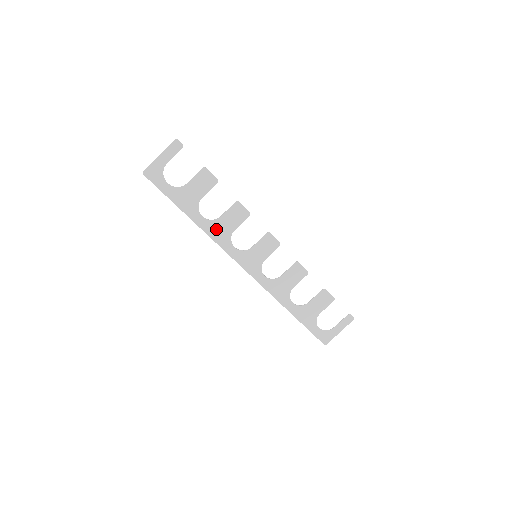
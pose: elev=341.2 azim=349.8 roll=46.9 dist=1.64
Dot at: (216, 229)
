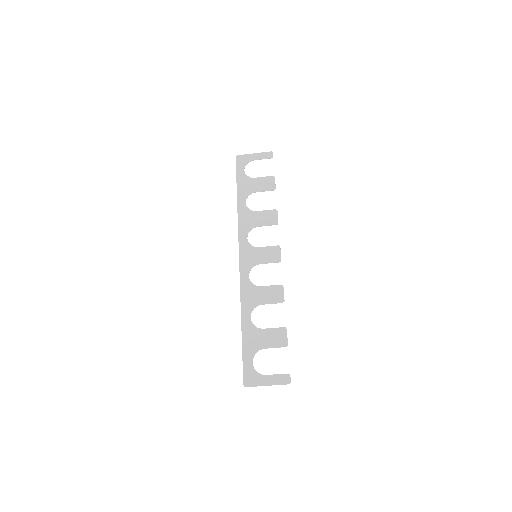
Dot at: (247, 217)
